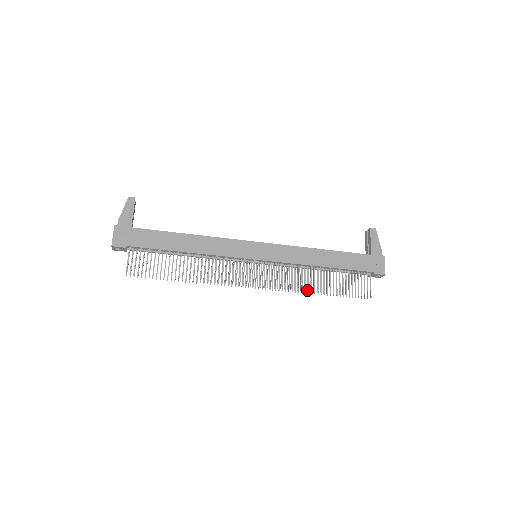
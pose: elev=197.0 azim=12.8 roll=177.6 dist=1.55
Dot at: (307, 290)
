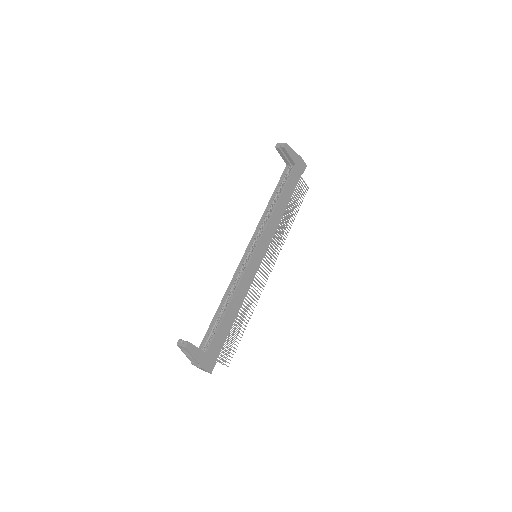
Dot at: occluded
